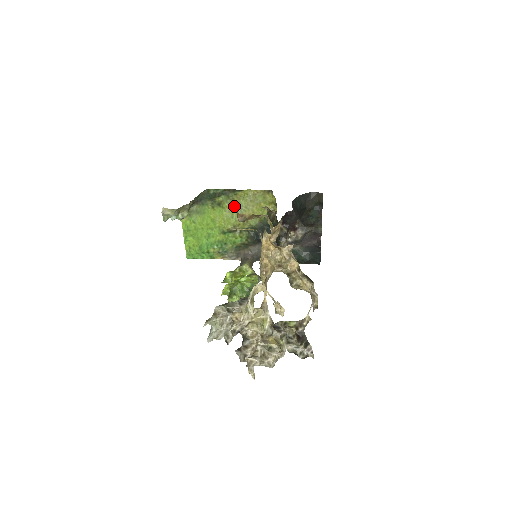
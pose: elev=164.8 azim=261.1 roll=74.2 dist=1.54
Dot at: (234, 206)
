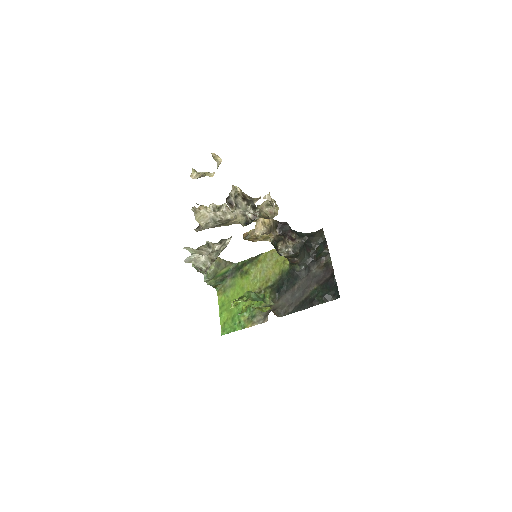
Dot at: (258, 270)
